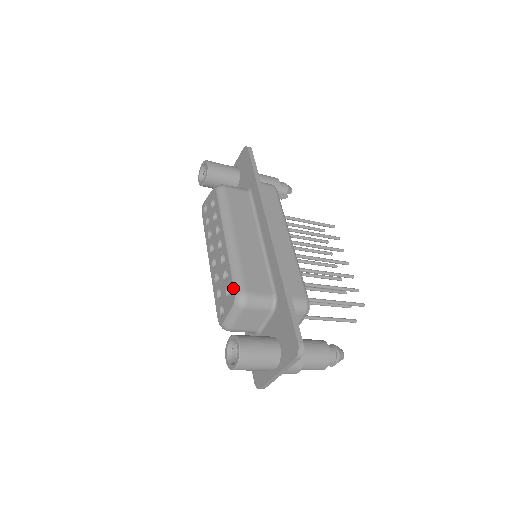
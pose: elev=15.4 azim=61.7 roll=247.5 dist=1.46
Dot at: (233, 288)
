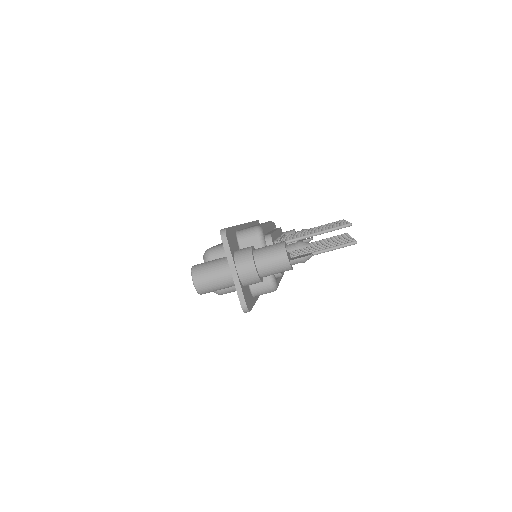
Dot at: occluded
